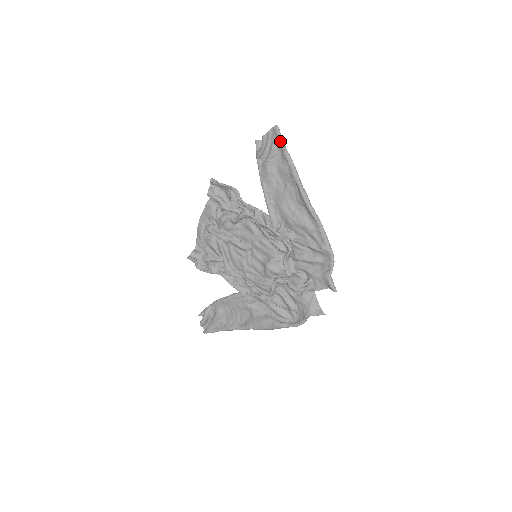
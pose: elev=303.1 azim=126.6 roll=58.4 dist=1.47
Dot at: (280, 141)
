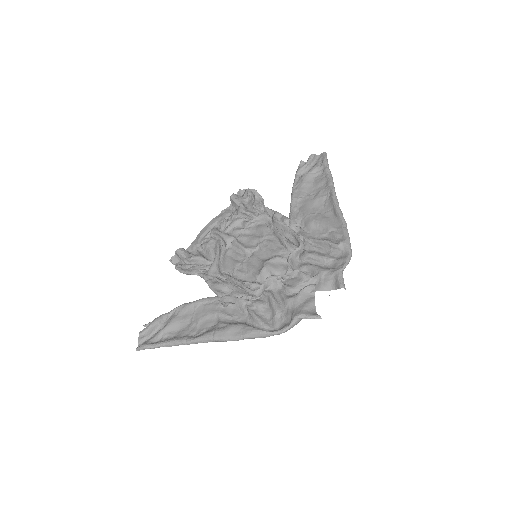
Dot at: (325, 160)
